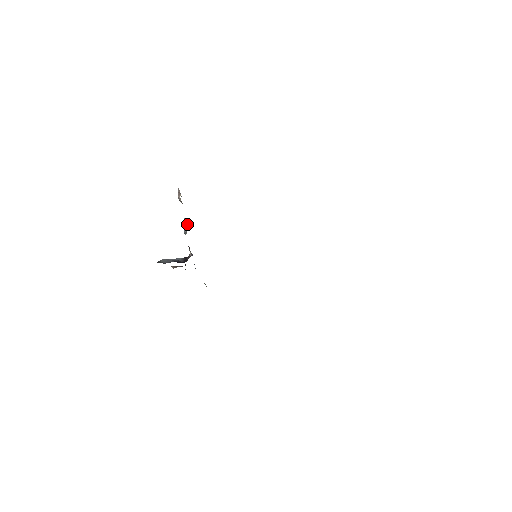
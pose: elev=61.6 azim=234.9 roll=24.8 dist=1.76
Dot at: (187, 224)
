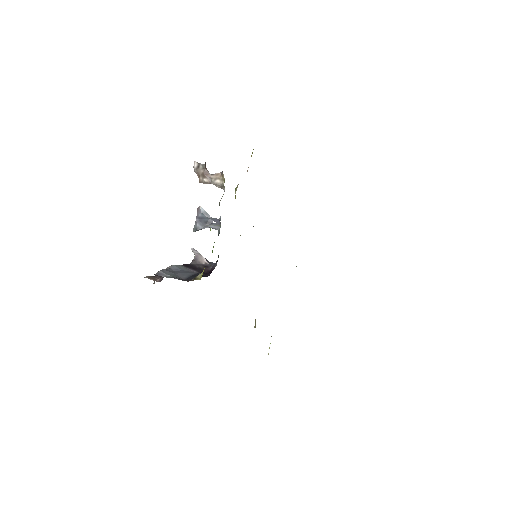
Dot at: (217, 219)
